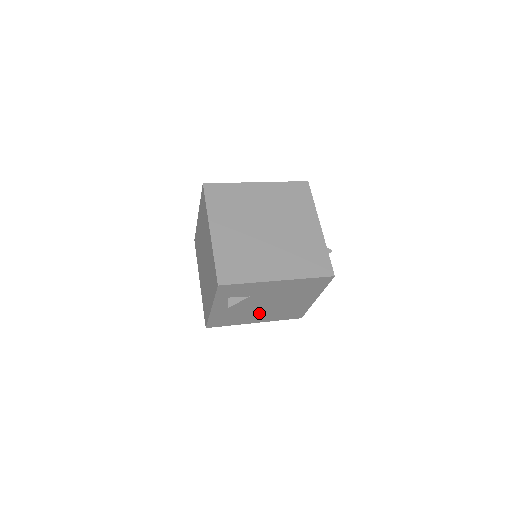
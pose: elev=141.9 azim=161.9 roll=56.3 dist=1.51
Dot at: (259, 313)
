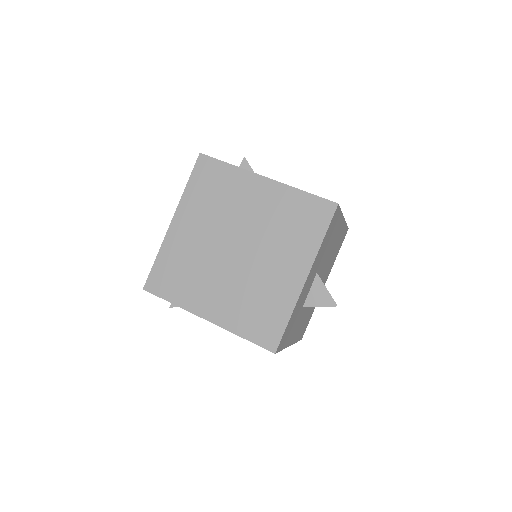
Dot at: occluded
